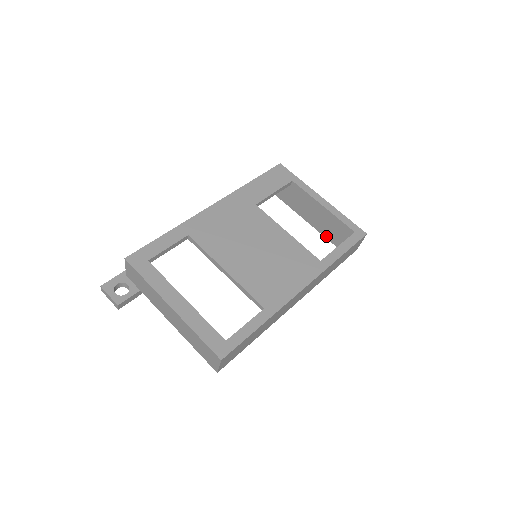
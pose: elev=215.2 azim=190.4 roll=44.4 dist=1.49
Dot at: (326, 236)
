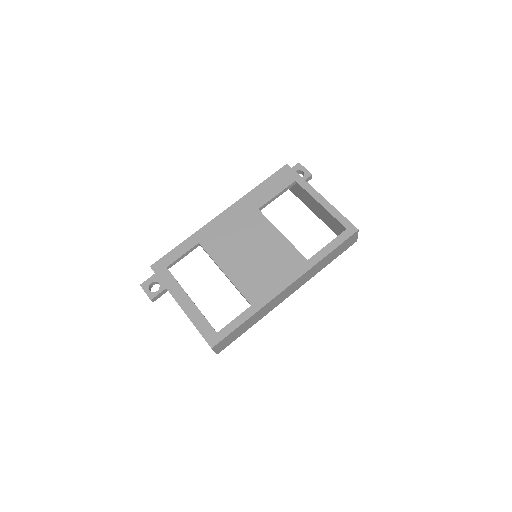
Dot at: (331, 228)
